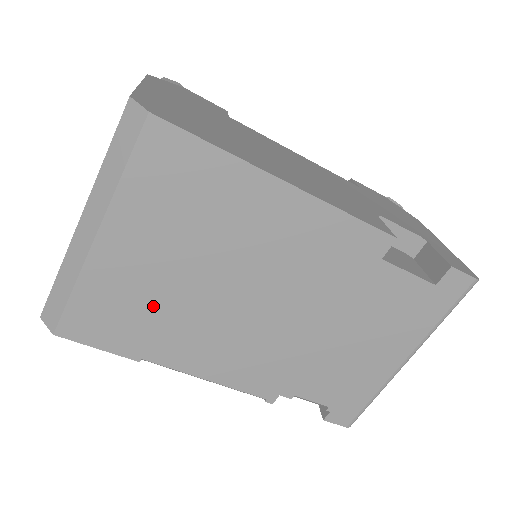
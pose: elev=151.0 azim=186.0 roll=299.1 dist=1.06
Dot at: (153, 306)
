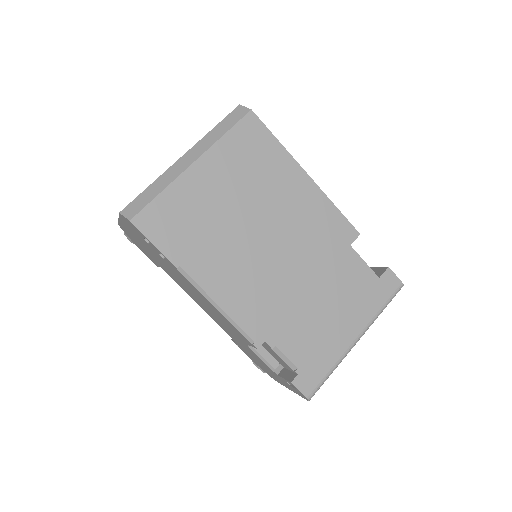
Dot at: (206, 225)
